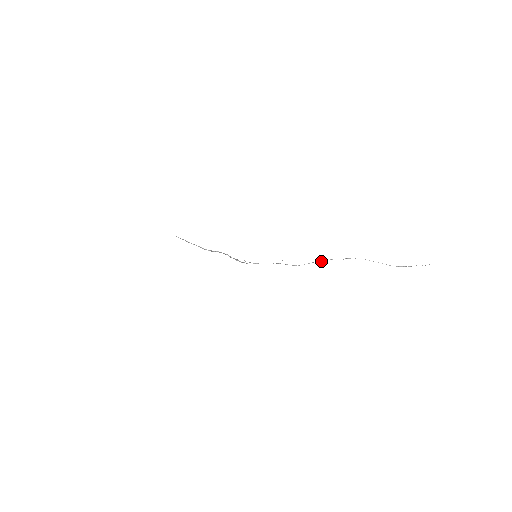
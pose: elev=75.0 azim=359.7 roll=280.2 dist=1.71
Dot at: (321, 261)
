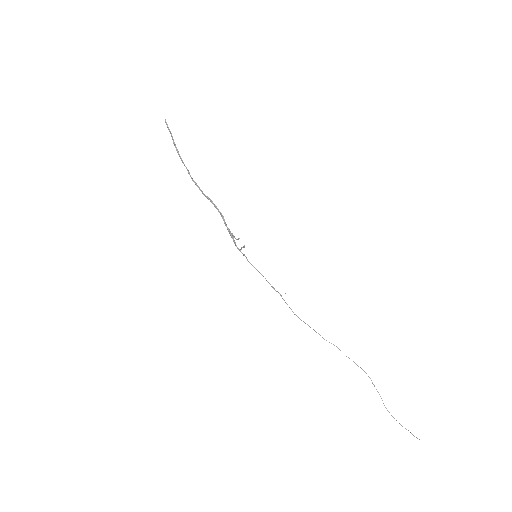
Dot at: occluded
